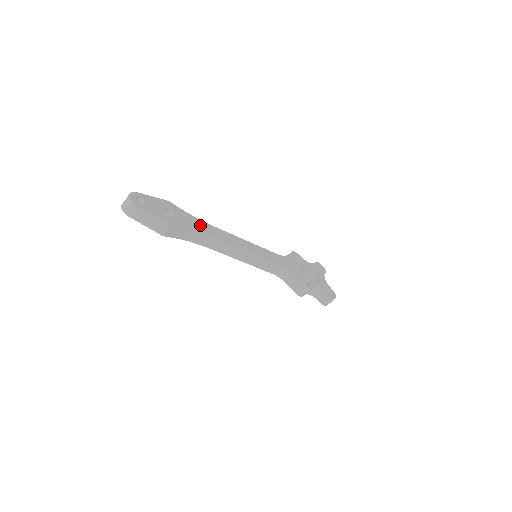
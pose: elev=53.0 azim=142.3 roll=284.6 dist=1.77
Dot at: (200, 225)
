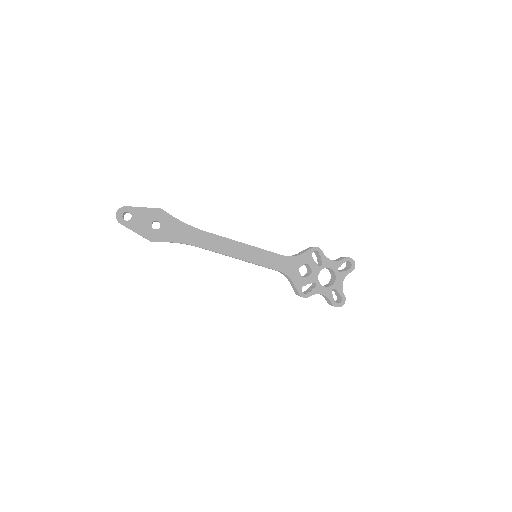
Dot at: (188, 234)
